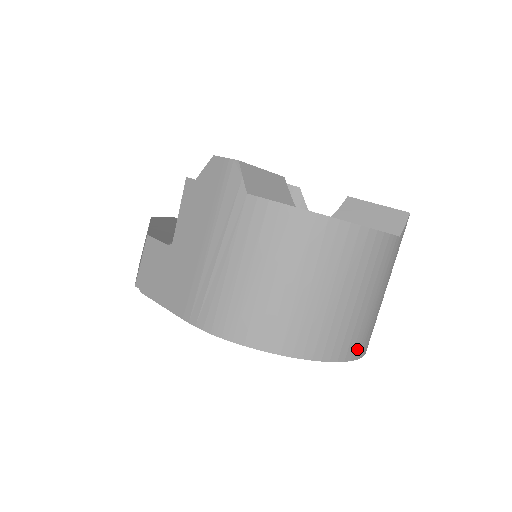
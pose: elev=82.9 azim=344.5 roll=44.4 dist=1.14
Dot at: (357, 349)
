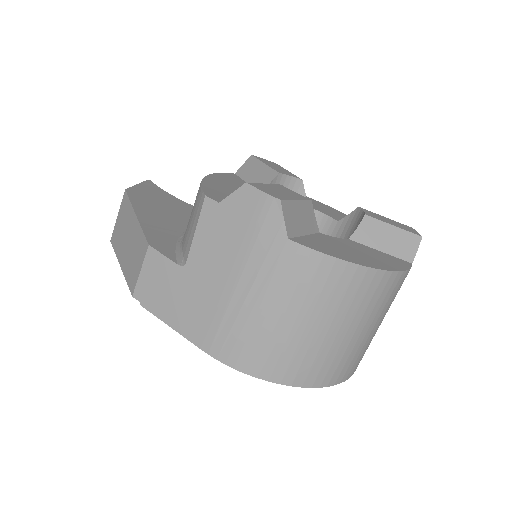
Dot at: occluded
